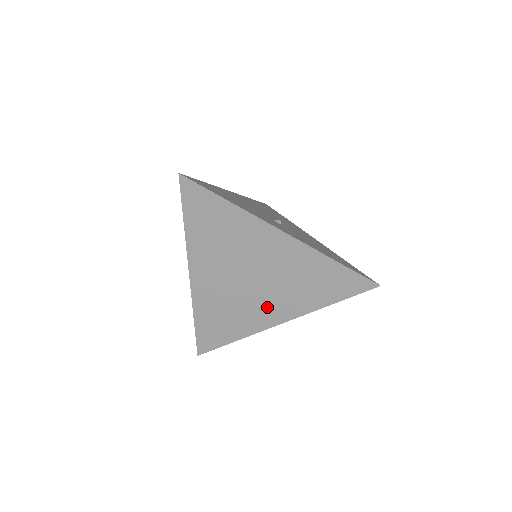
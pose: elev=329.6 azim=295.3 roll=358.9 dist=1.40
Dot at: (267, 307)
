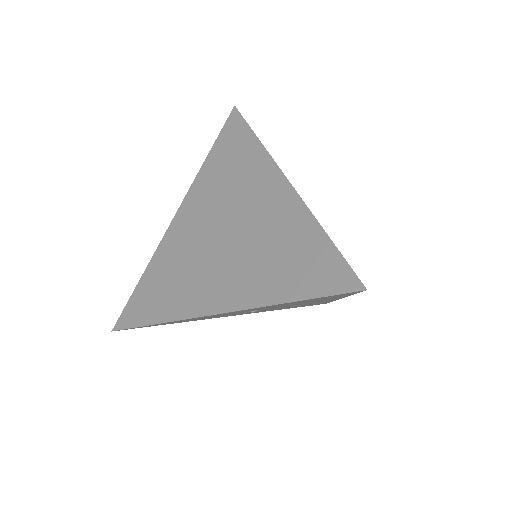
Dot at: (215, 281)
